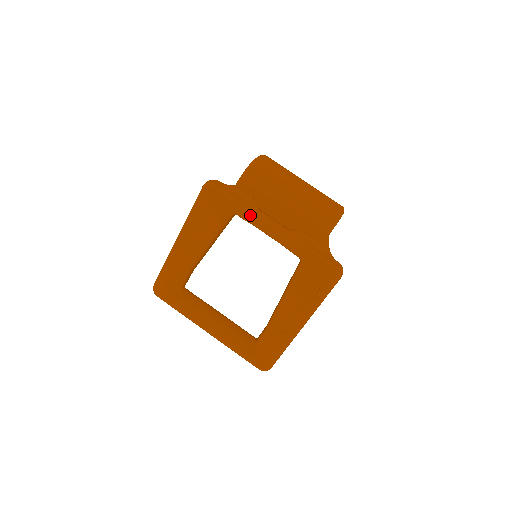
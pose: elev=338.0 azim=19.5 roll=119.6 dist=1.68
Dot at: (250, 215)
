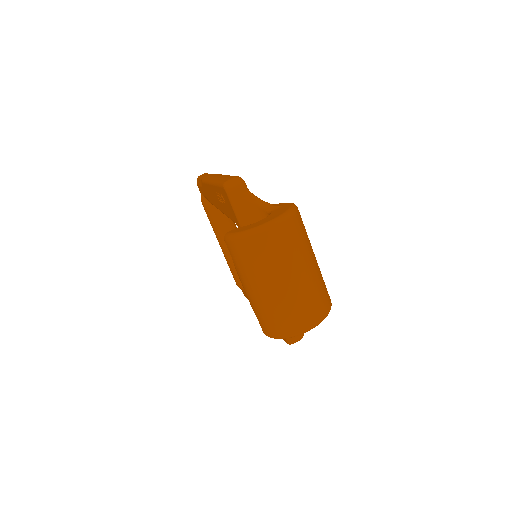
Dot at: occluded
